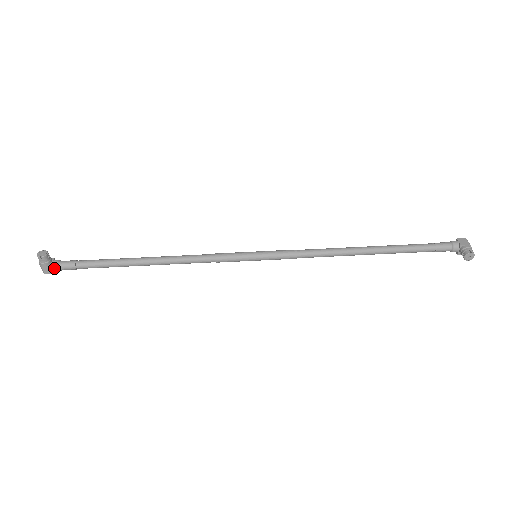
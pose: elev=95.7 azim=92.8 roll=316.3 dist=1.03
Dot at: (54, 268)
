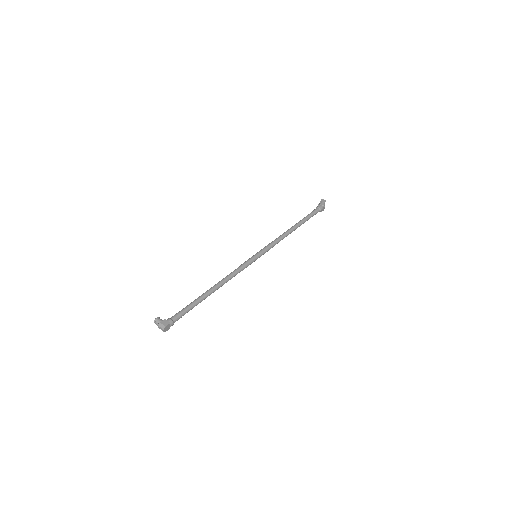
Dot at: (168, 320)
